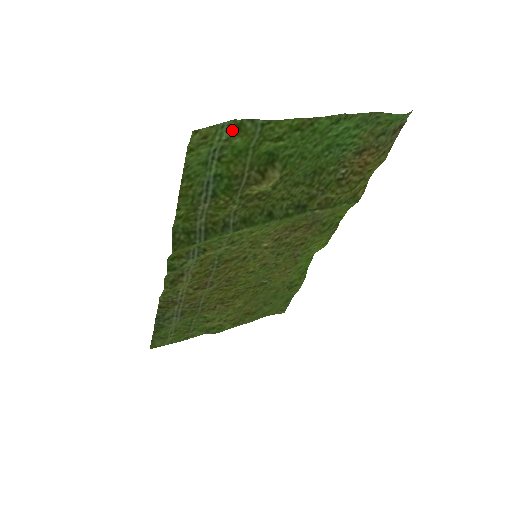
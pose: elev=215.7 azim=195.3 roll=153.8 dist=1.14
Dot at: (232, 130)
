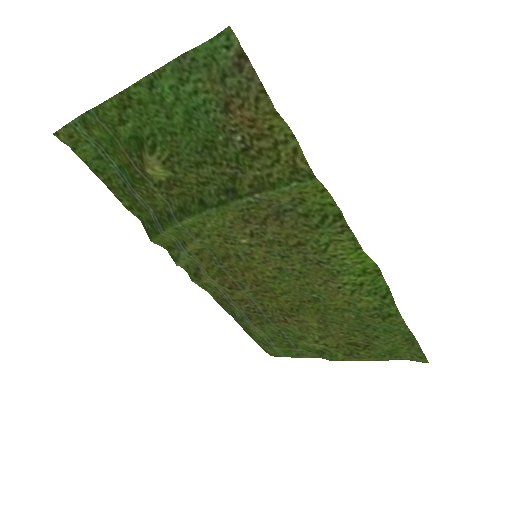
Dot at: (83, 125)
